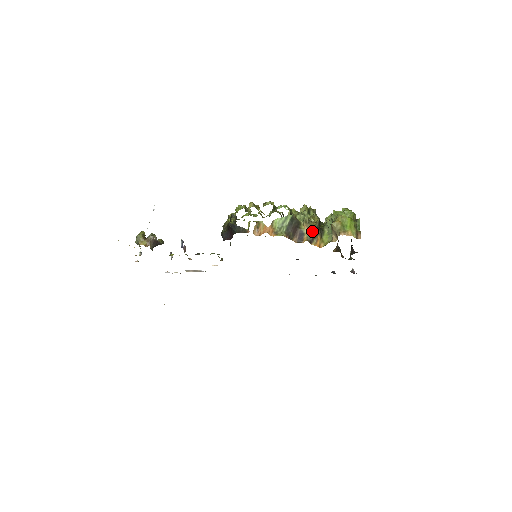
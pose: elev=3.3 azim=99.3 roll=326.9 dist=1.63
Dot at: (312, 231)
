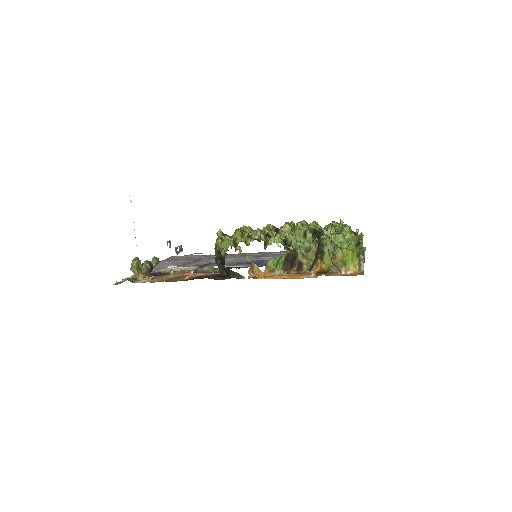
Dot at: occluded
